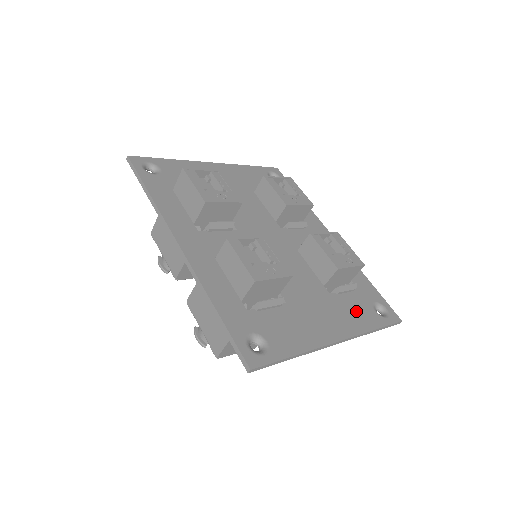
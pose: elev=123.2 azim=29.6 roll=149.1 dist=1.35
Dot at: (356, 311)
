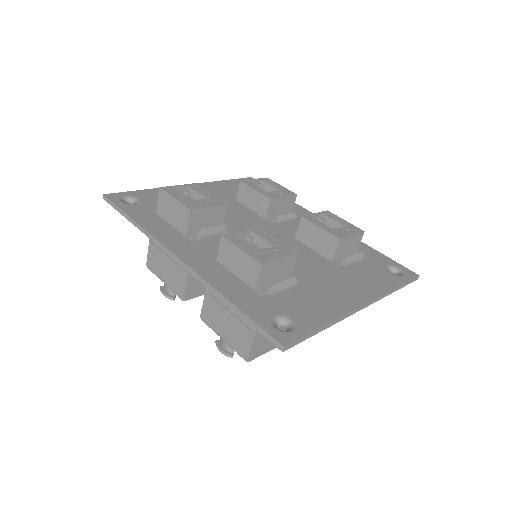
Dot at: (371, 276)
